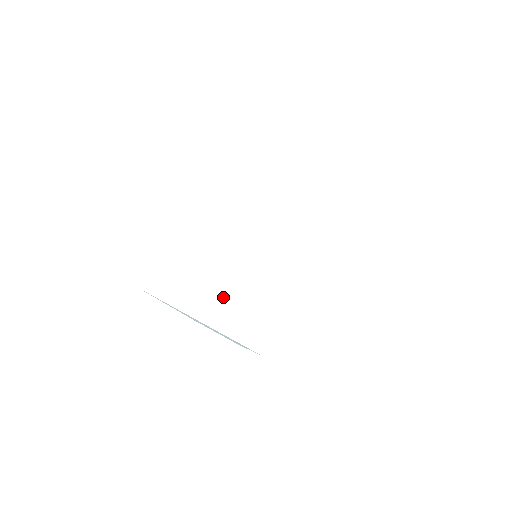
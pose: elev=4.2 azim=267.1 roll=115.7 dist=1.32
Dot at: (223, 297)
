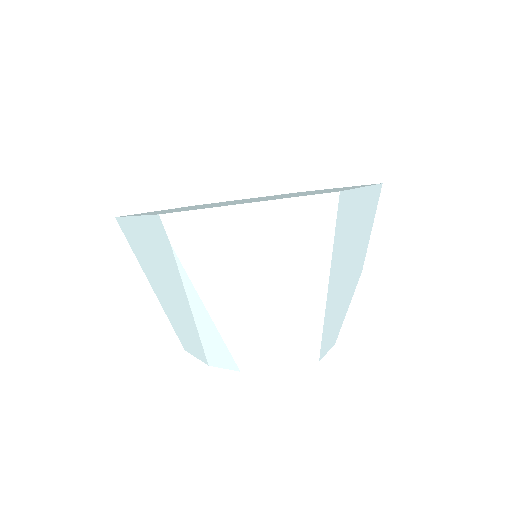
Dot at: occluded
